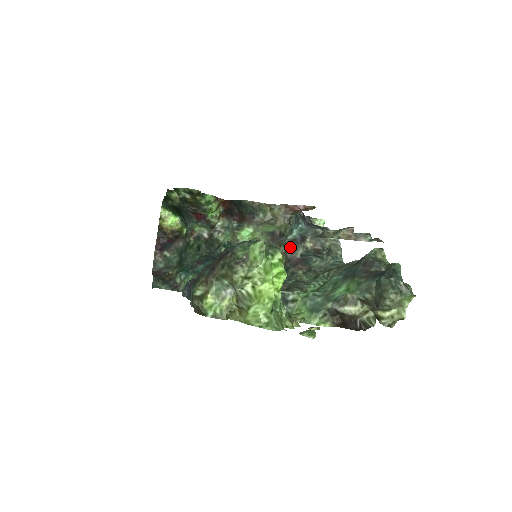
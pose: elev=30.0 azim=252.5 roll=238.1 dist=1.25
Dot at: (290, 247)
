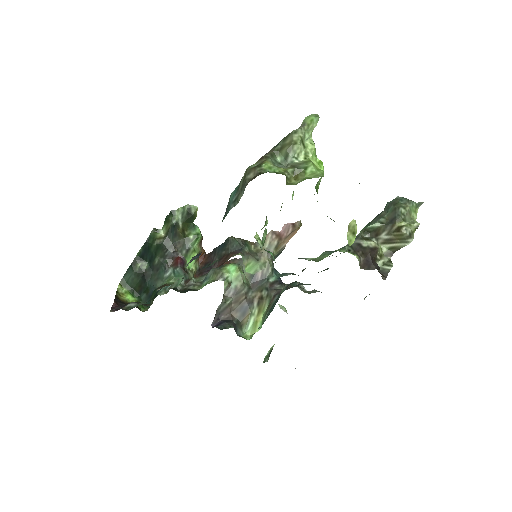
Dot at: (273, 288)
